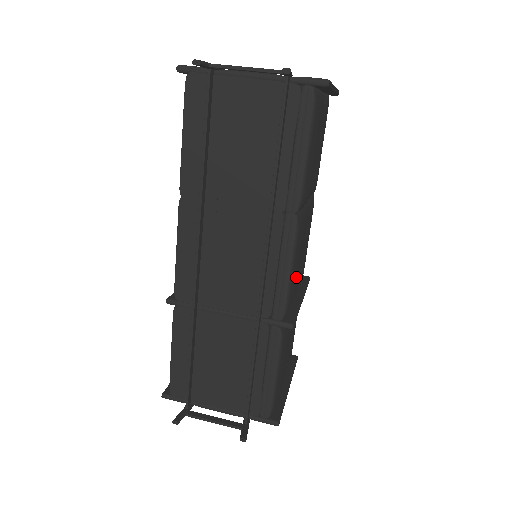
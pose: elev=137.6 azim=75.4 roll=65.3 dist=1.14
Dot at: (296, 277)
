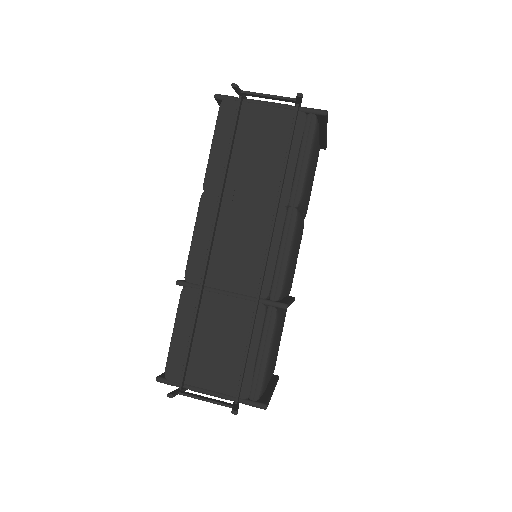
Dot at: (290, 270)
